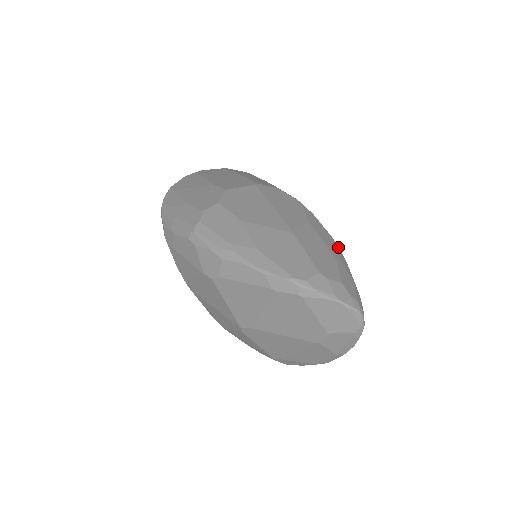
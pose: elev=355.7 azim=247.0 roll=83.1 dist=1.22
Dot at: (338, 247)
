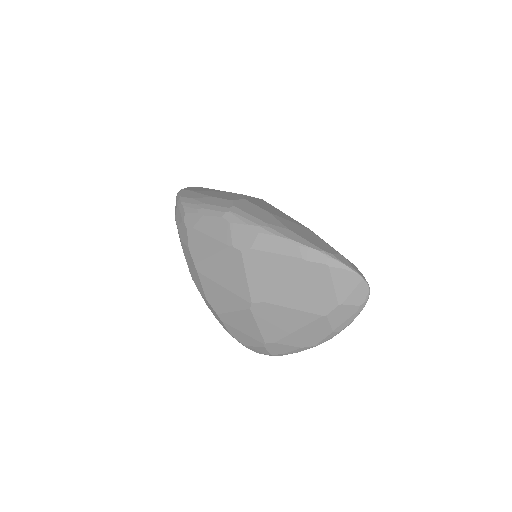
Dot at: occluded
